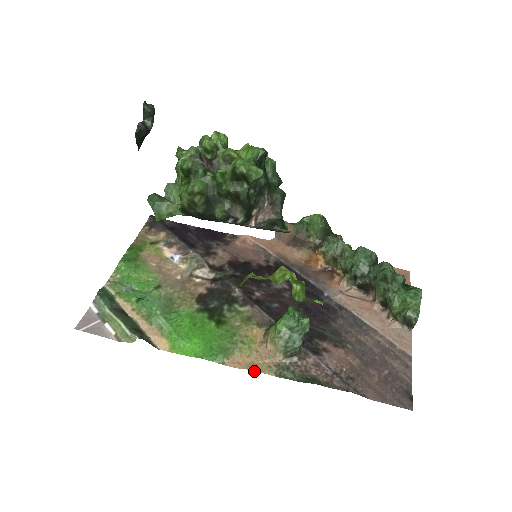
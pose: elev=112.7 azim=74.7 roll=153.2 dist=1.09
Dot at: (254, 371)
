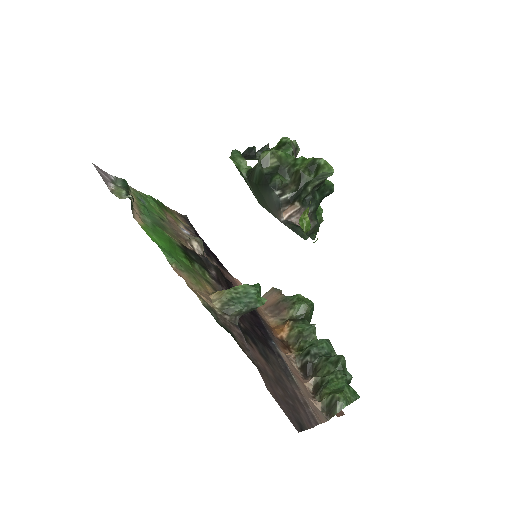
Dot at: (189, 287)
